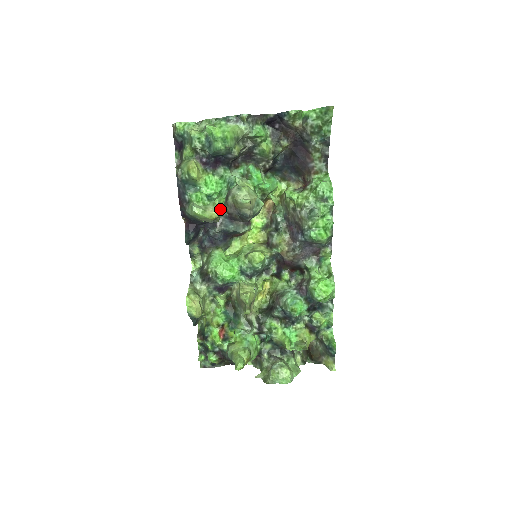
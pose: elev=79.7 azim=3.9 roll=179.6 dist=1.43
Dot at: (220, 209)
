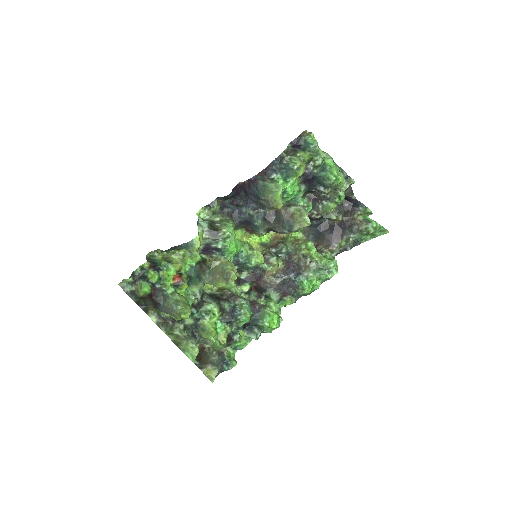
Dot at: occluded
